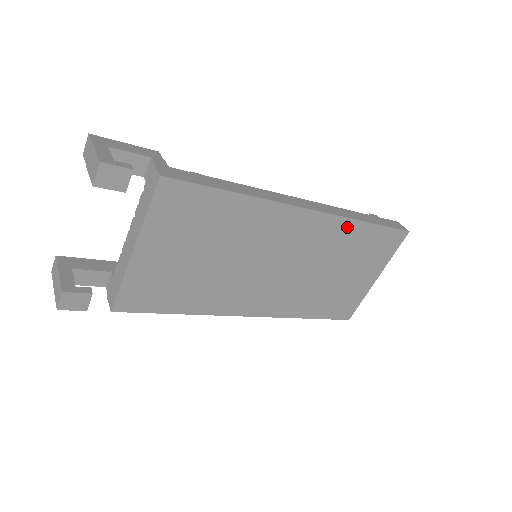
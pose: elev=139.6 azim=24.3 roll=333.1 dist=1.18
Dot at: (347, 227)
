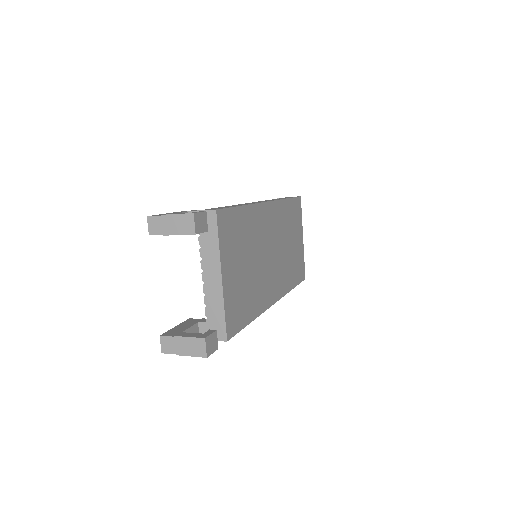
Dot at: (283, 207)
